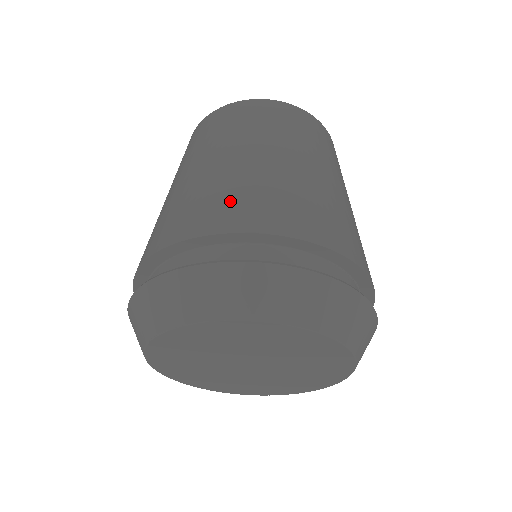
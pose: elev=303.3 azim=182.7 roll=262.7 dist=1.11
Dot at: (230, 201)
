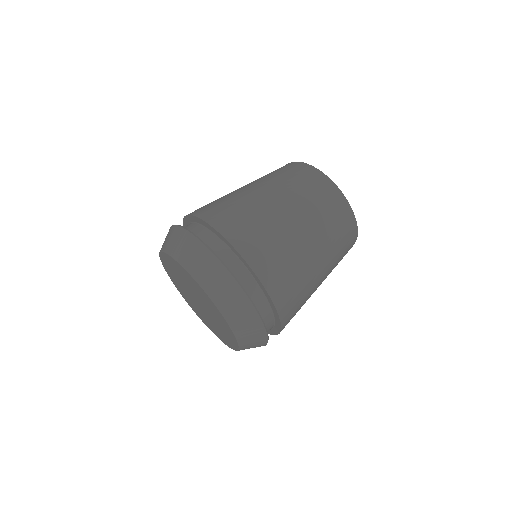
Dot at: occluded
